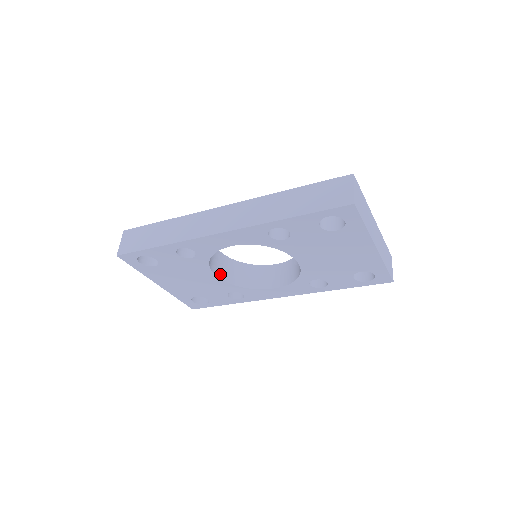
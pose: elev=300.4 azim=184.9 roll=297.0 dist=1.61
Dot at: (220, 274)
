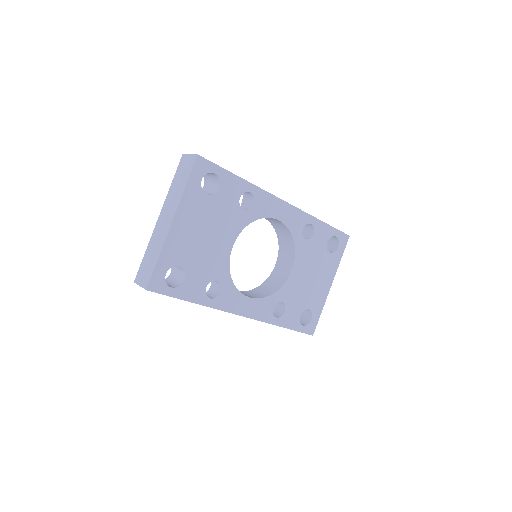
Dot at: occluded
